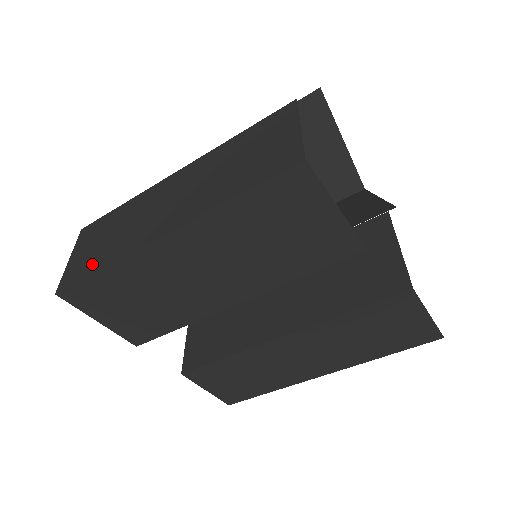
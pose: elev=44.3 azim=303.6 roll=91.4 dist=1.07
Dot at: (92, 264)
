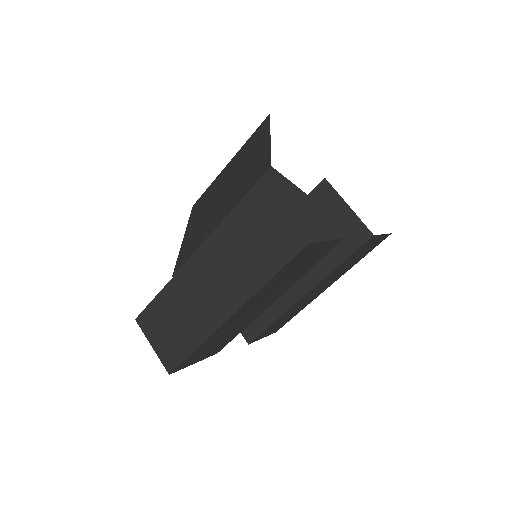
Dot at: (182, 347)
